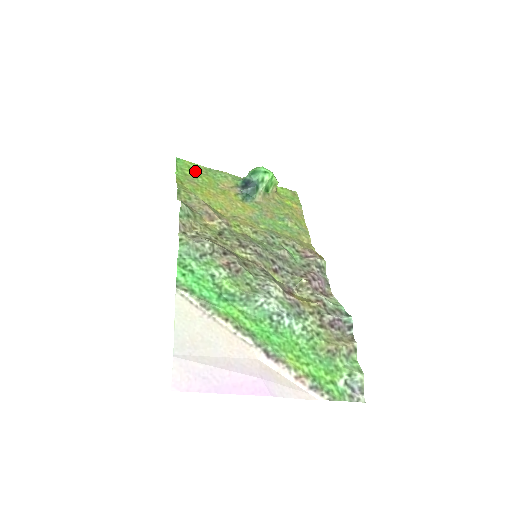
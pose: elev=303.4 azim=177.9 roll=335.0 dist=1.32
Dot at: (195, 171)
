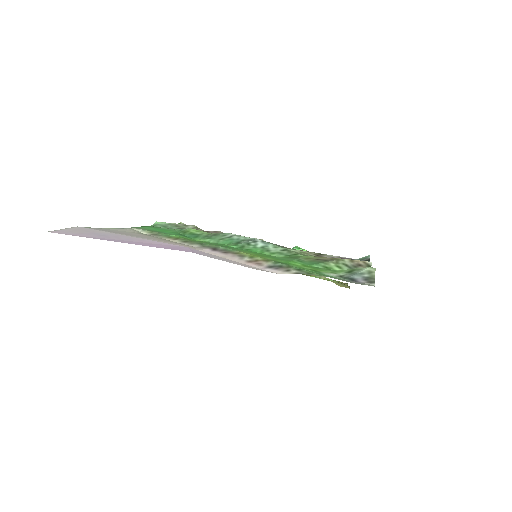
Dot at: occluded
